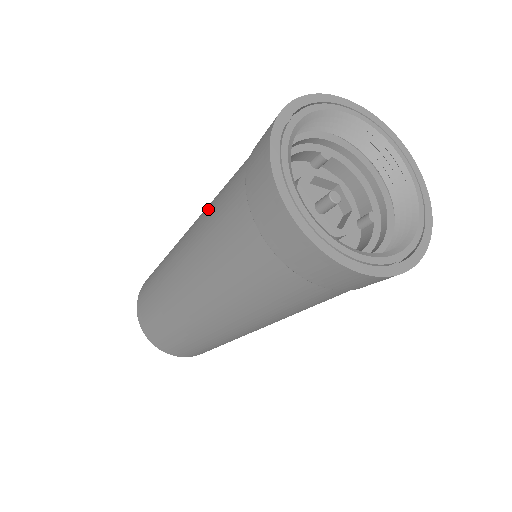
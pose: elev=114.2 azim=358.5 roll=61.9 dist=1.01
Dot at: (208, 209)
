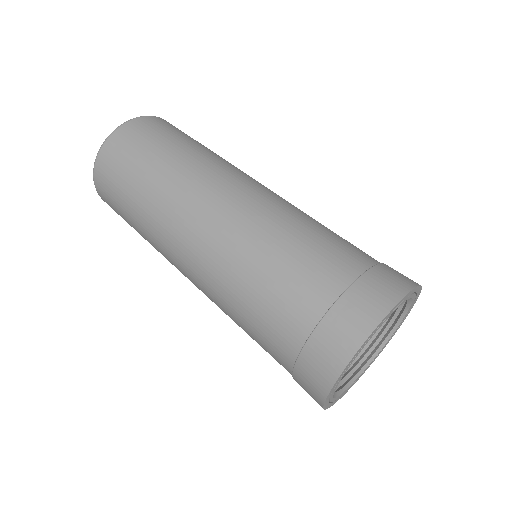
Dot at: (278, 232)
